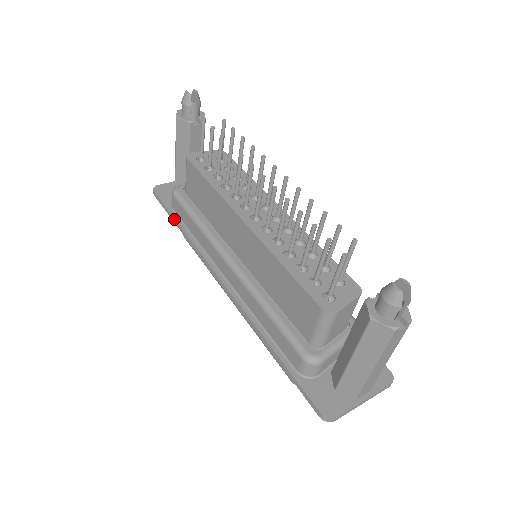
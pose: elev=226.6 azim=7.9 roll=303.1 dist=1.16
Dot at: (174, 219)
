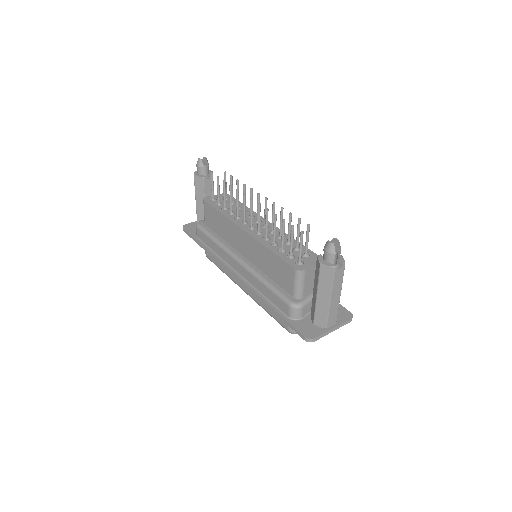
Dot at: (199, 243)
